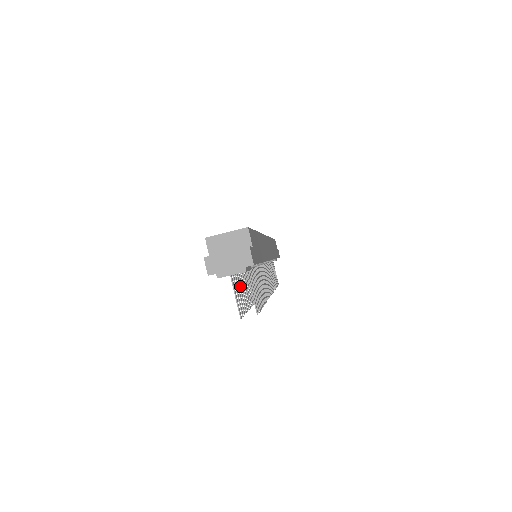
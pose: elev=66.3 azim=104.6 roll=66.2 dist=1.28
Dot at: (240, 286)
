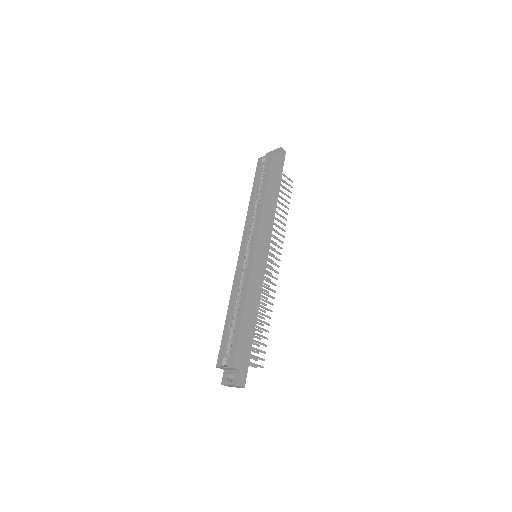
Dot at: occluded
